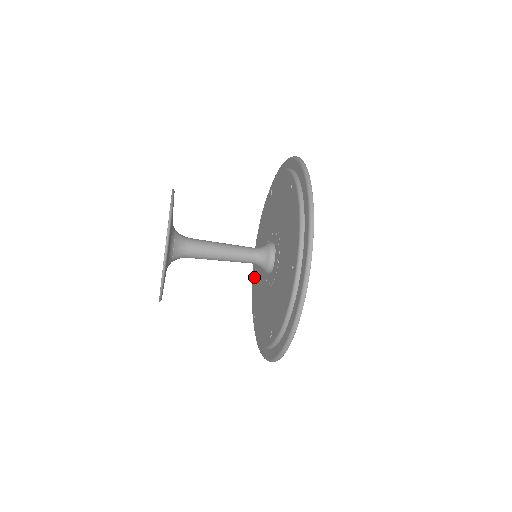
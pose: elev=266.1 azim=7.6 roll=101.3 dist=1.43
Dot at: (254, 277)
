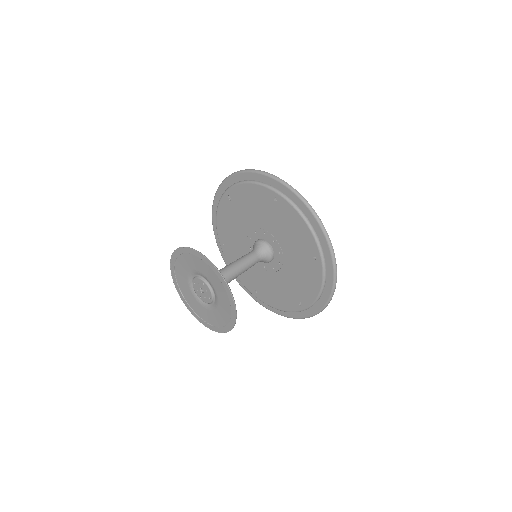
Dot at: occluded
